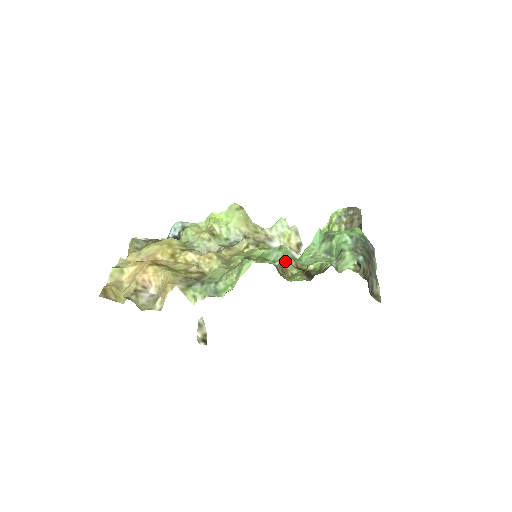
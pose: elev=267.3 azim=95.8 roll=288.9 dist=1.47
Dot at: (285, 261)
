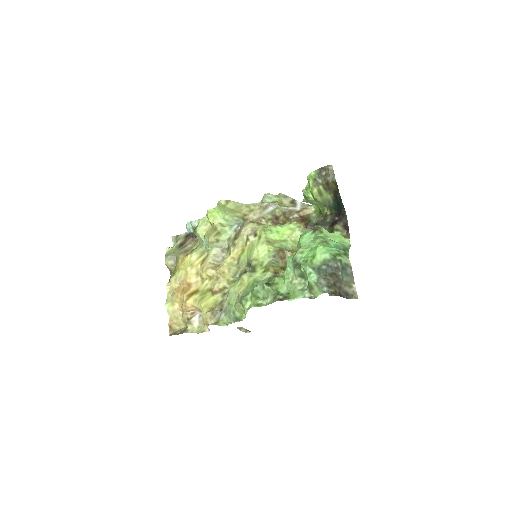
Dot at: (271, 299)
